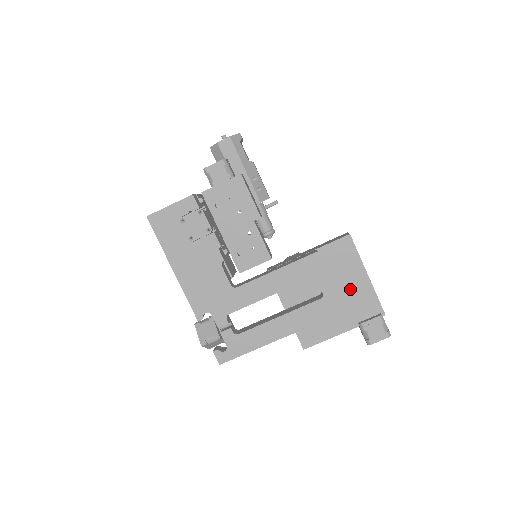
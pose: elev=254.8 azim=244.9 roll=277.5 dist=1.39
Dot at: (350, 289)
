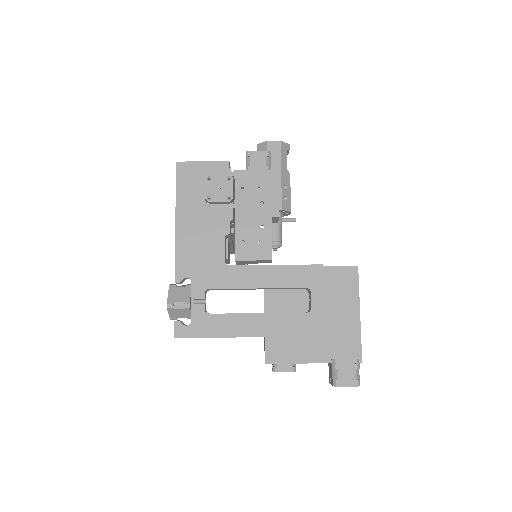
Dot at: (337, 320)
